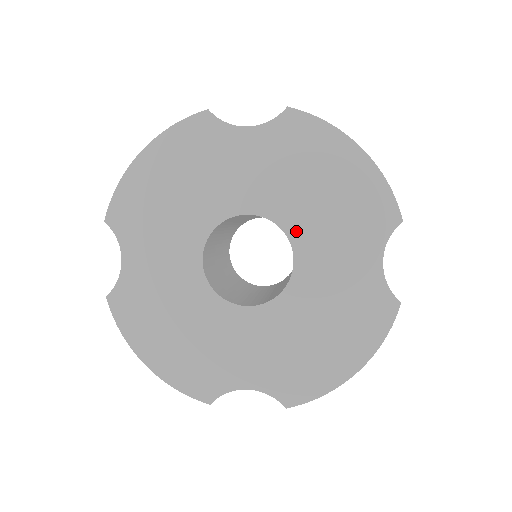
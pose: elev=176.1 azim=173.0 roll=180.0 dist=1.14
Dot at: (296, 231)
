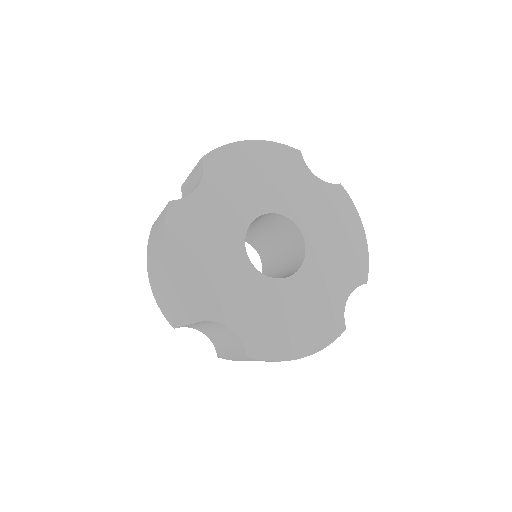
Dot at: (275, 206)
